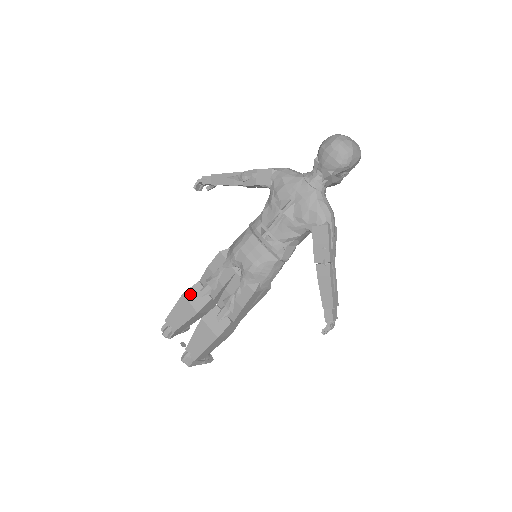
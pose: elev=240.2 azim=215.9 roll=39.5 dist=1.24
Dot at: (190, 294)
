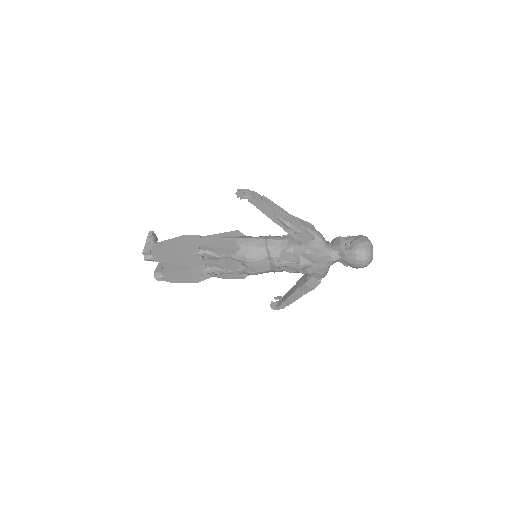
Dot at: (187, 253)
